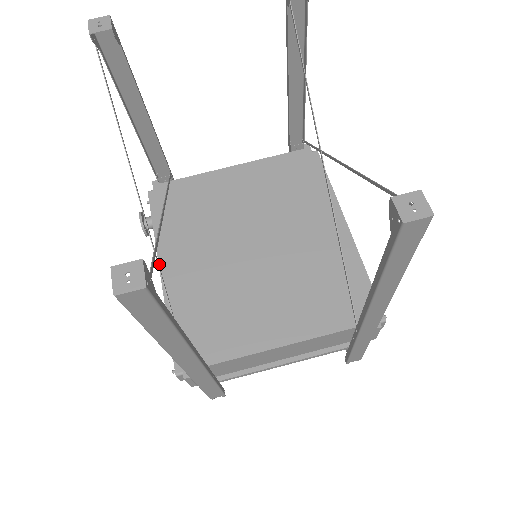
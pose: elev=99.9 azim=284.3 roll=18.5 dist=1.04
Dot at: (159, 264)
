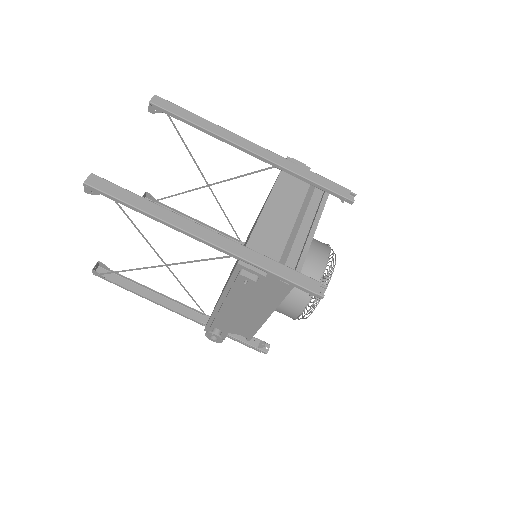
Dot at: (218, 312)
